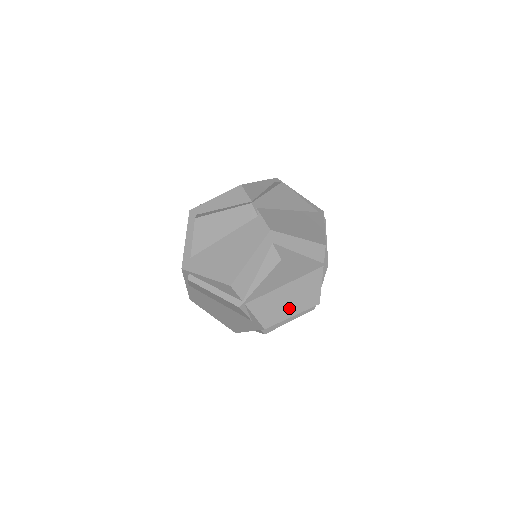
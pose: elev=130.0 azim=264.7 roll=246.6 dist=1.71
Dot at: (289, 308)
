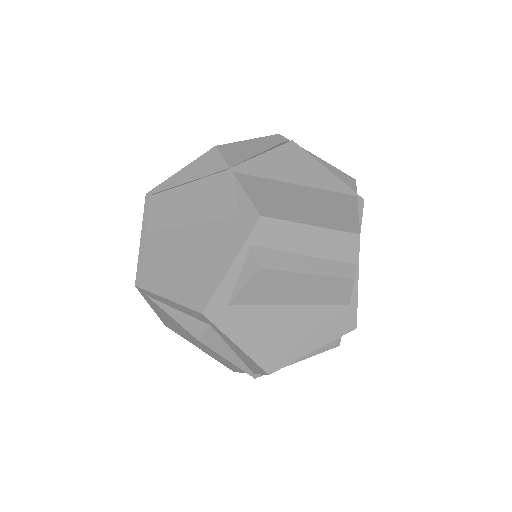
Dot at: (306, 213)
